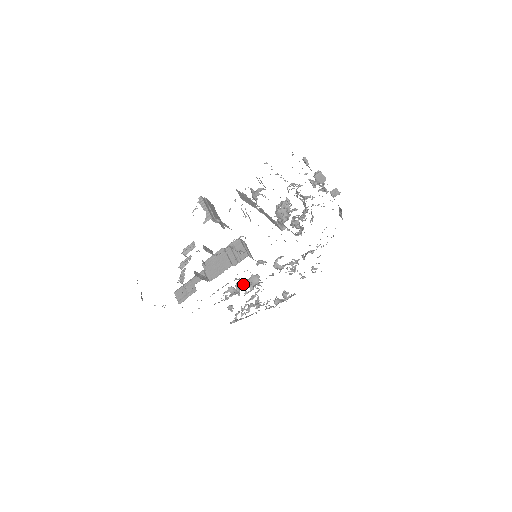
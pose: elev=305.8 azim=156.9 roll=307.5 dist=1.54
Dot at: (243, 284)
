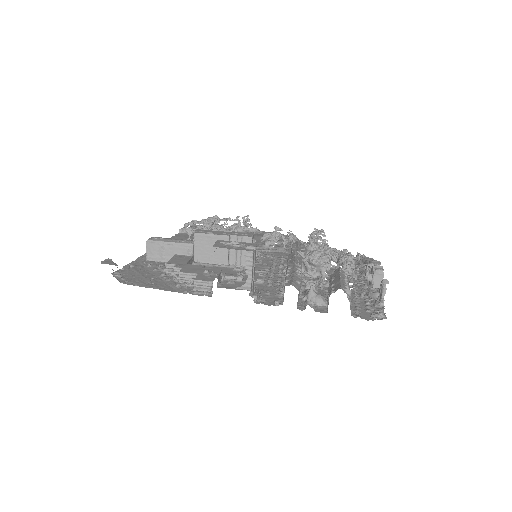
Dot at: occluded
